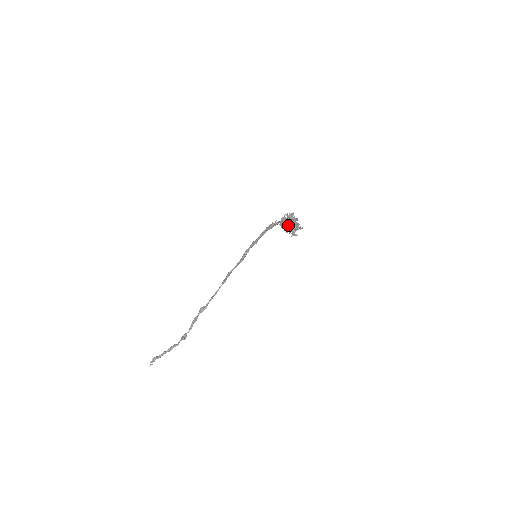
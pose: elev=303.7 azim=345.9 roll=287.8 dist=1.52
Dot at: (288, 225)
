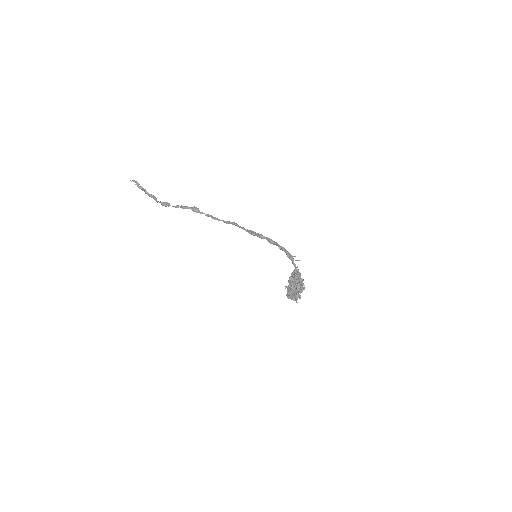
Dot at: (291, 288)
